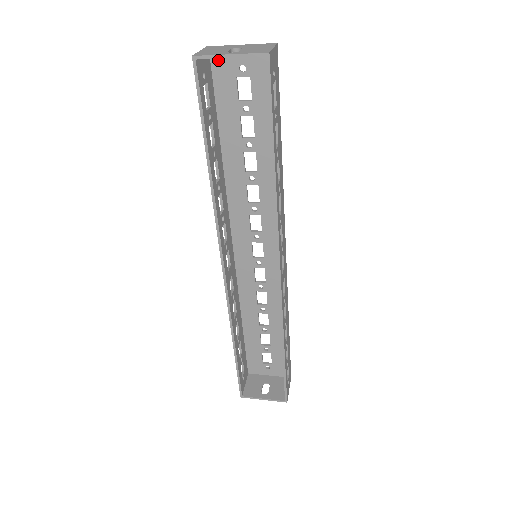
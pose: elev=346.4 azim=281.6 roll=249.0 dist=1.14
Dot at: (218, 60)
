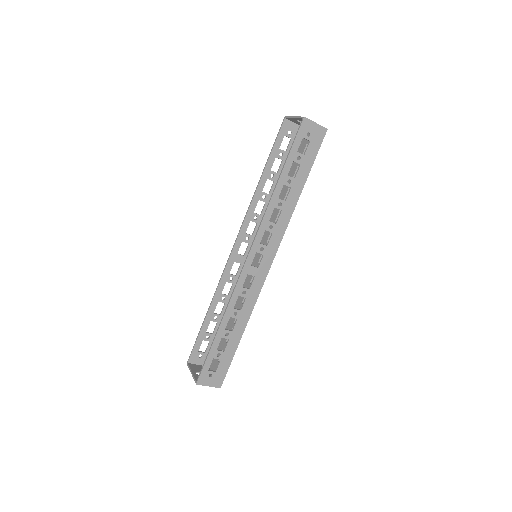
Dot at: occluded
